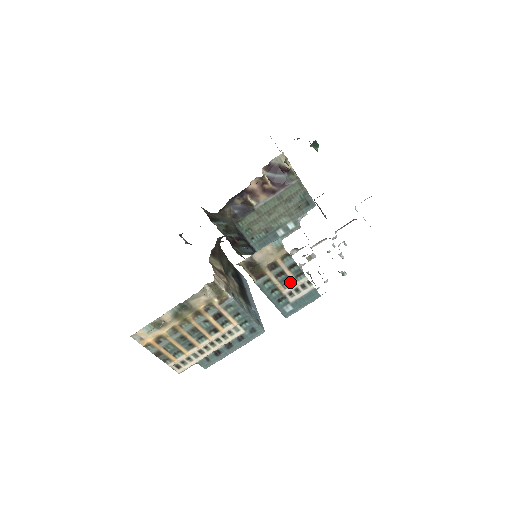
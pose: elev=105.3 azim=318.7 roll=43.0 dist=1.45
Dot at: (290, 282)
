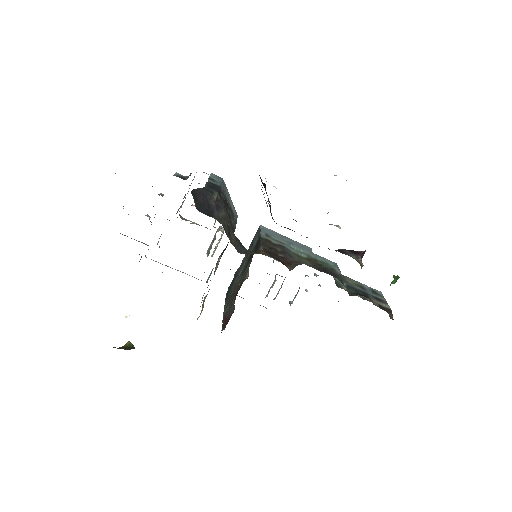
Dot at: occluded
